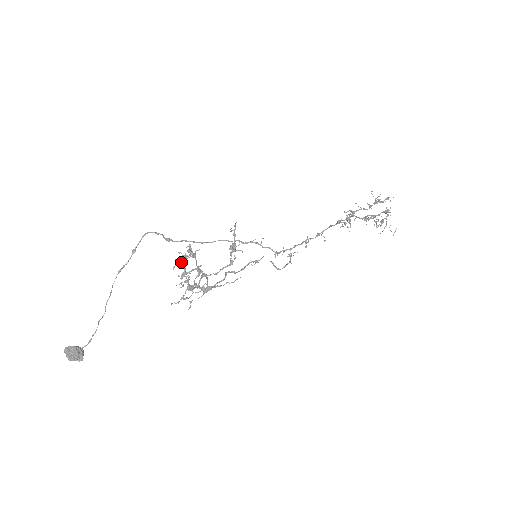
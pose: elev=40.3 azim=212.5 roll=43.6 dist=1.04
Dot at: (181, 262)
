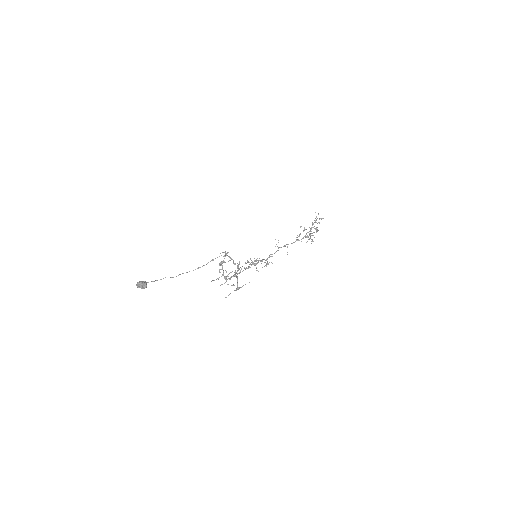
Dot at: (224, 256)
